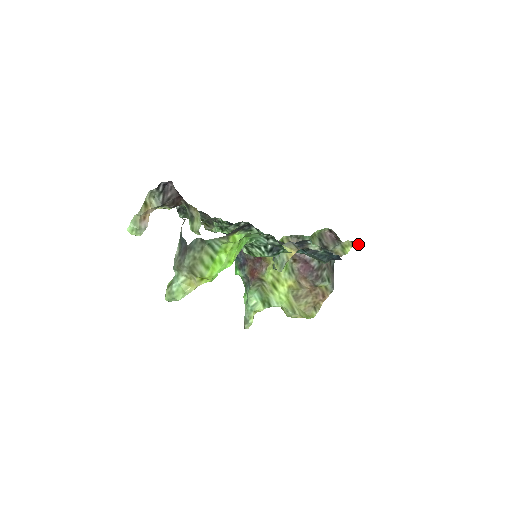
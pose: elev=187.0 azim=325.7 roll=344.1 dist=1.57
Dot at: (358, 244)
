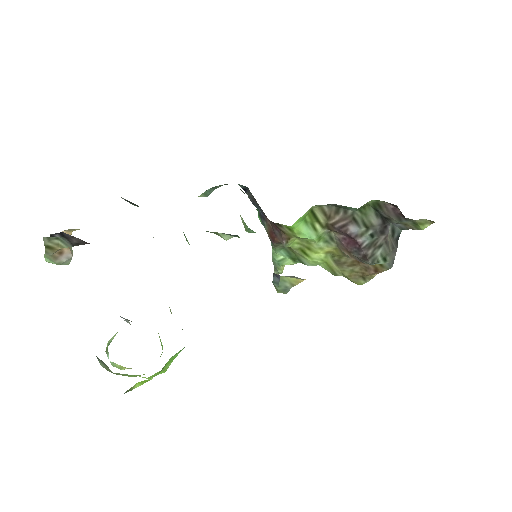
Dot at: occluded
